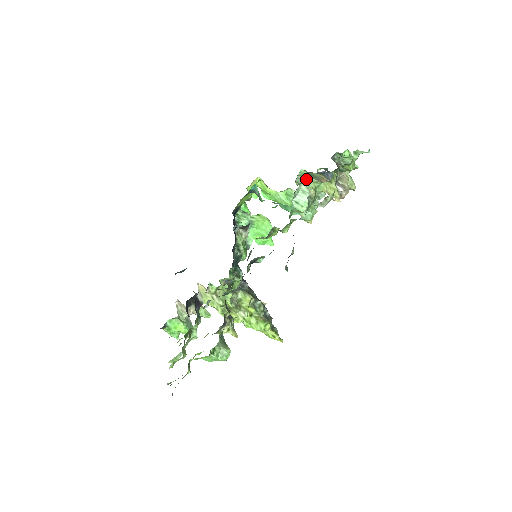
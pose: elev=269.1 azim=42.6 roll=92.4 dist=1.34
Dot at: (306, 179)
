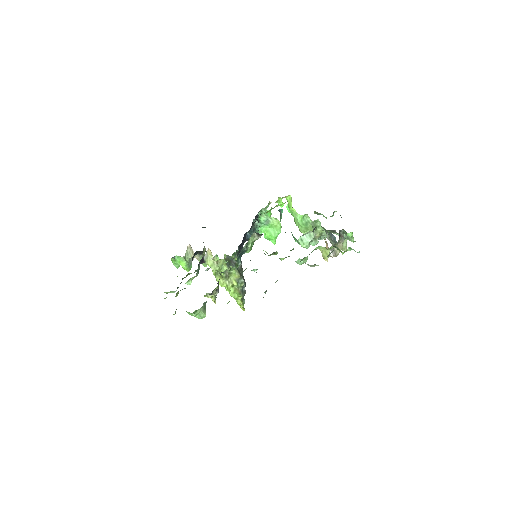
Dot at: (318, 226)
